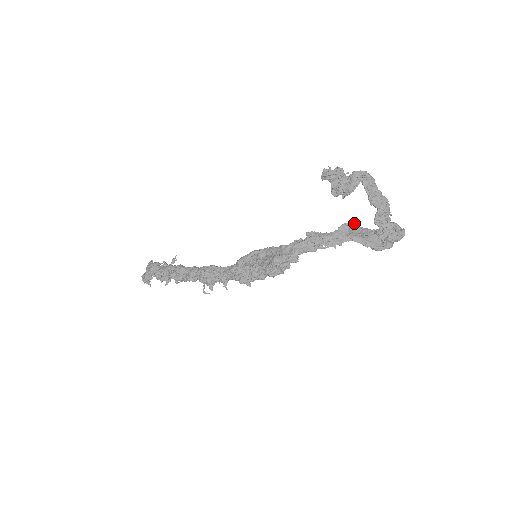
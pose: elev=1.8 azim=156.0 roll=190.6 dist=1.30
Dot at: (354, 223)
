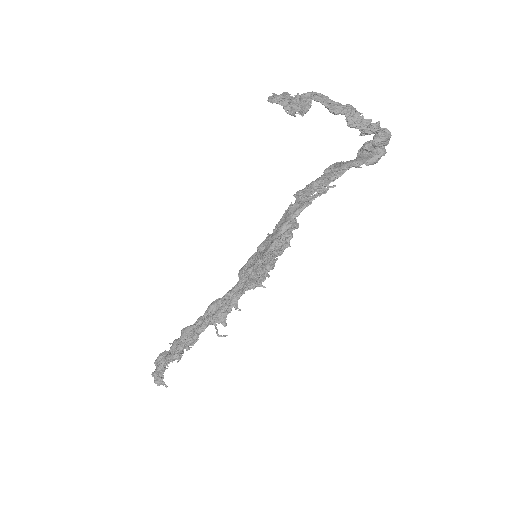
Dot at: (337, 162)
